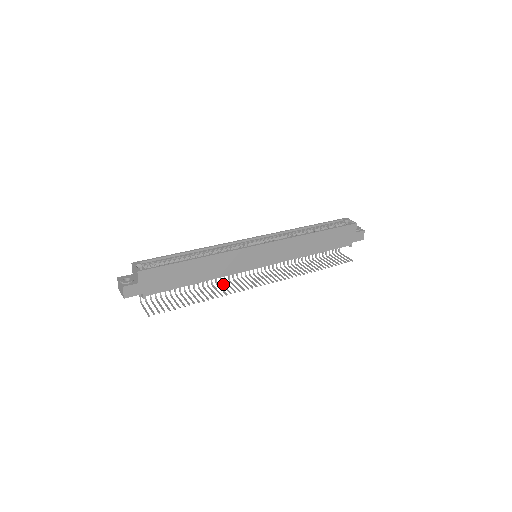
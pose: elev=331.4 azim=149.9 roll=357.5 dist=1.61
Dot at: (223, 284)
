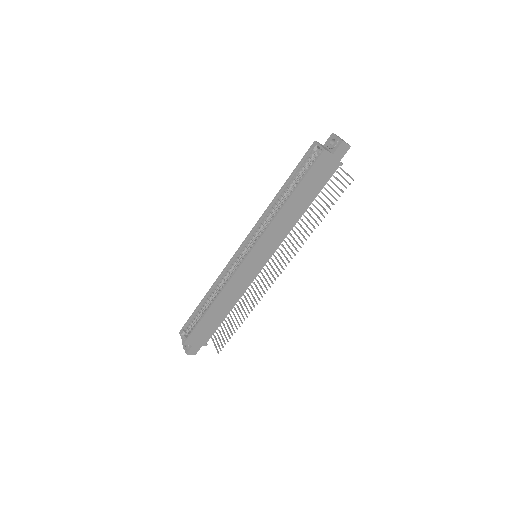
Dot at: (252, 288)
